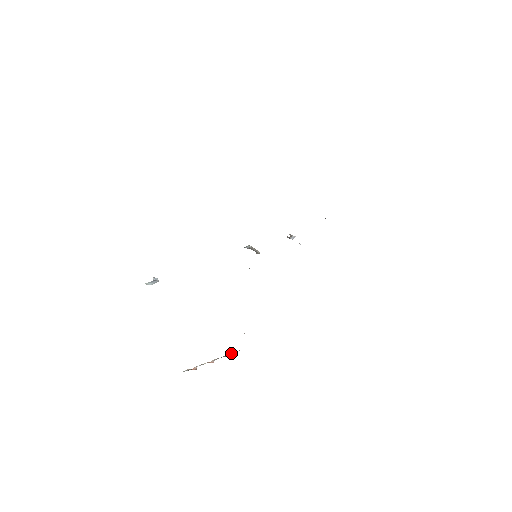
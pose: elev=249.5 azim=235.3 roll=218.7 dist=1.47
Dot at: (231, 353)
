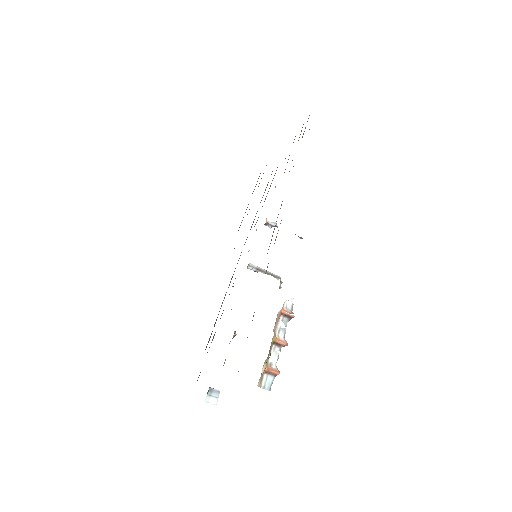
Dot at: (286, 308)
